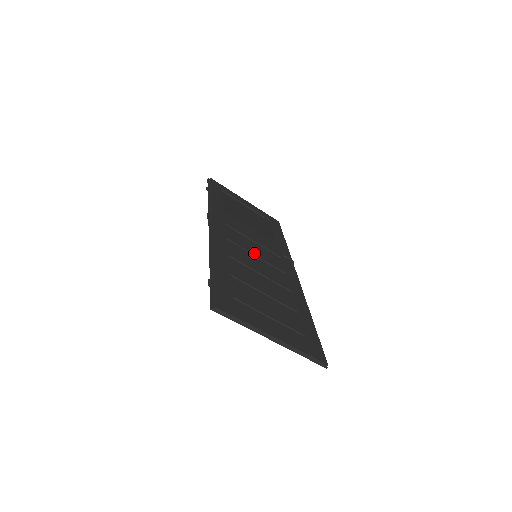
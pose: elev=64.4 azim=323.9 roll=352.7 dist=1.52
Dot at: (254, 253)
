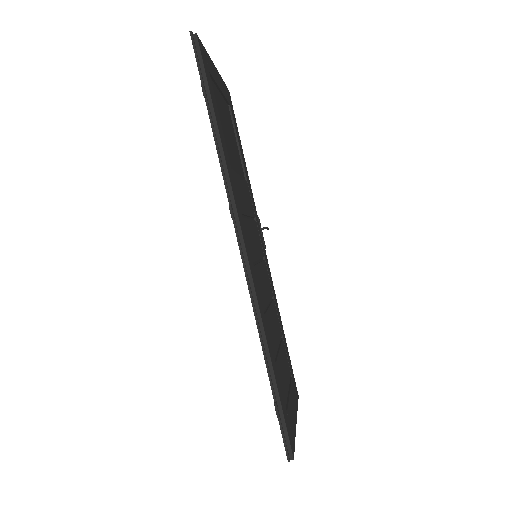
Dot at: (258, 256)
